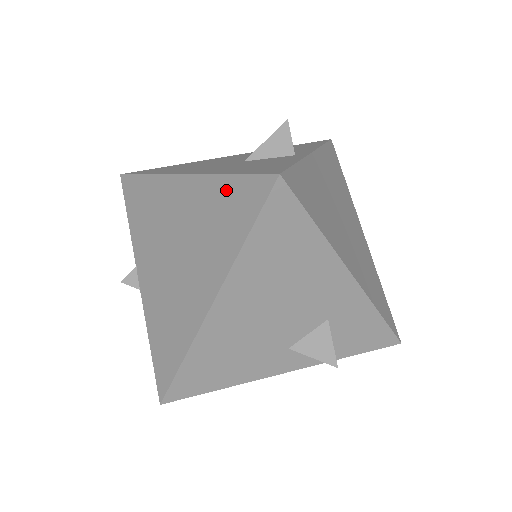
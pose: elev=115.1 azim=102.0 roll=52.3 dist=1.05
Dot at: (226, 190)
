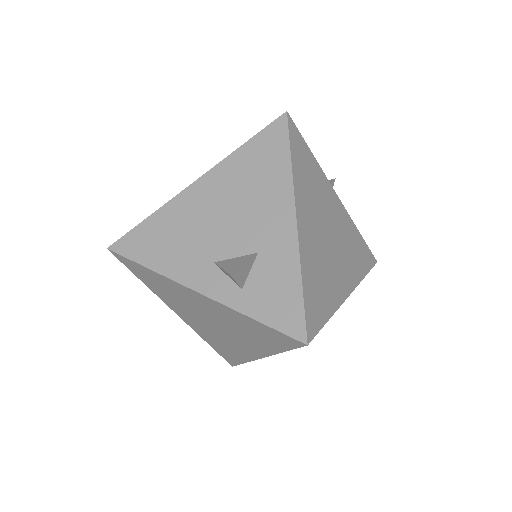
Dot at: occluded
